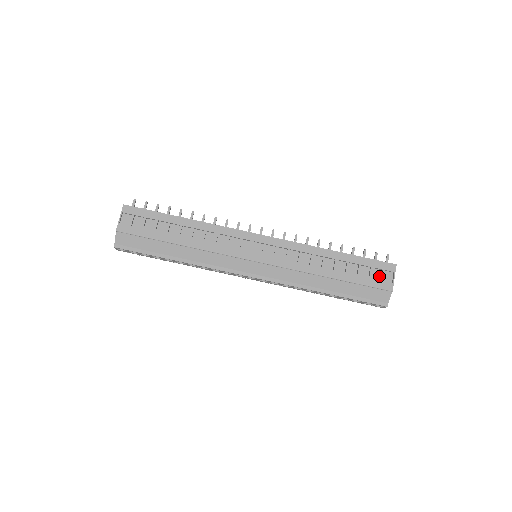
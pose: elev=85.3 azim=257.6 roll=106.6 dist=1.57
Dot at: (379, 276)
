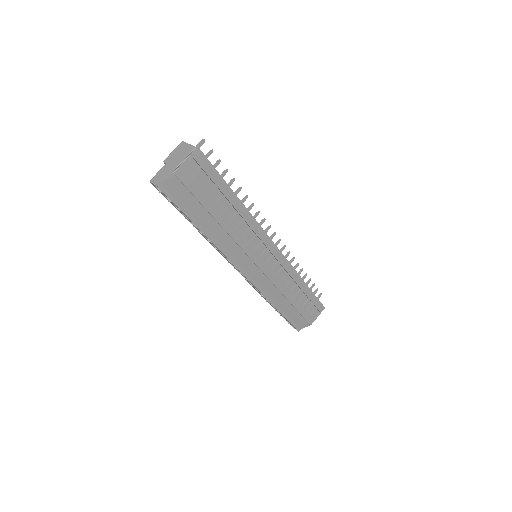
Dot at: (312, 311)
